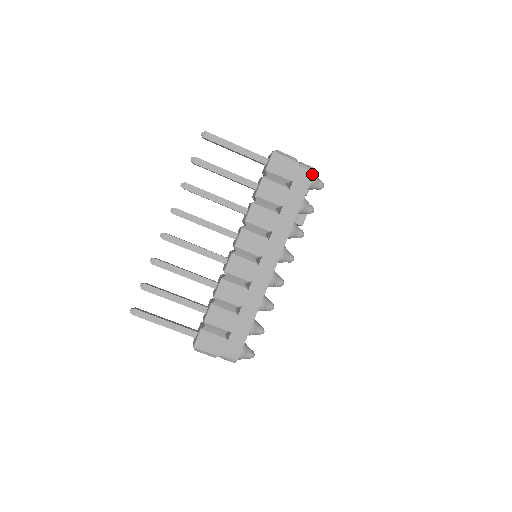
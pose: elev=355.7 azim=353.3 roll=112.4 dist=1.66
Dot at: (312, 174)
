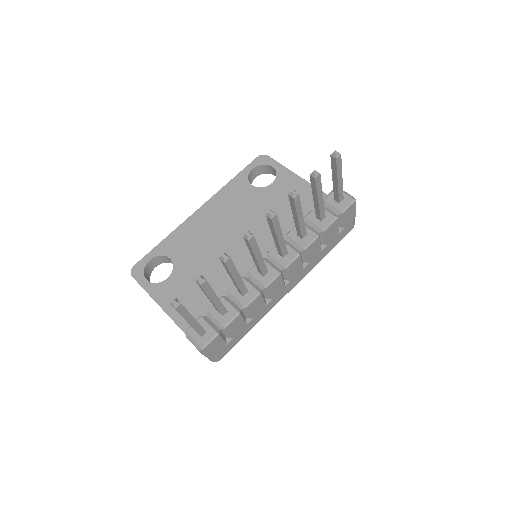
Dot at: (353, 227)
